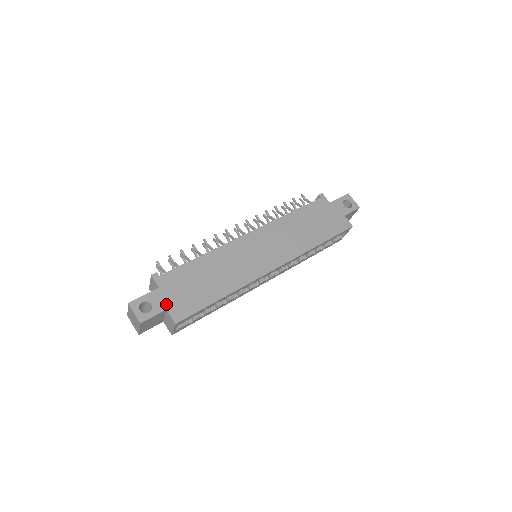
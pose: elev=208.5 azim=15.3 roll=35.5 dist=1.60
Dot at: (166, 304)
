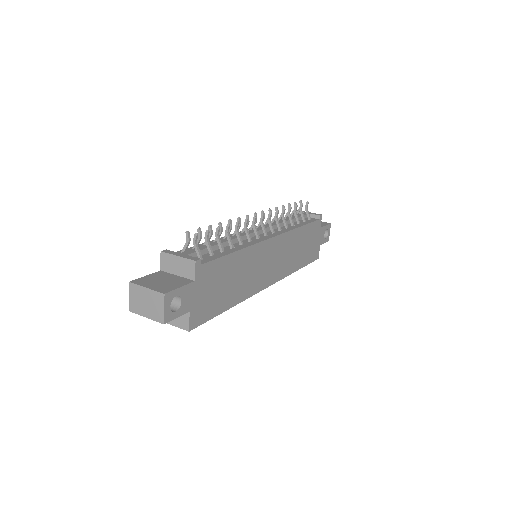
Dot at: (192, 304)
